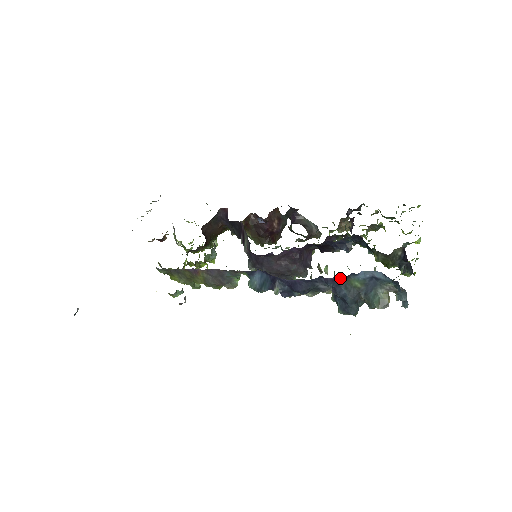
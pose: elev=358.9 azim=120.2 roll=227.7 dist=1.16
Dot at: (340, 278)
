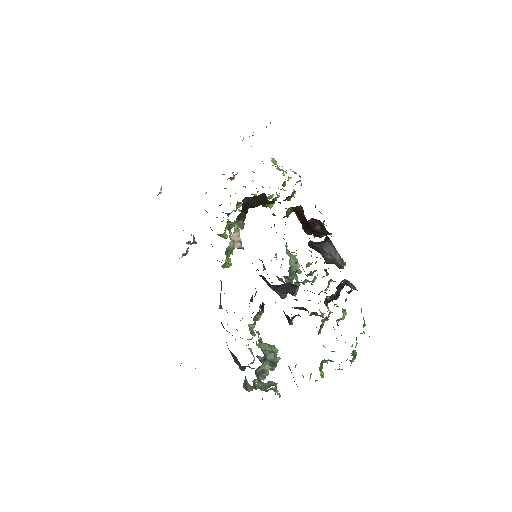
Dot at: occluded
